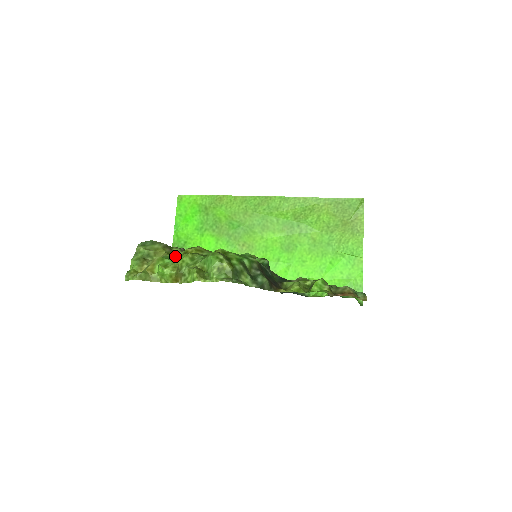
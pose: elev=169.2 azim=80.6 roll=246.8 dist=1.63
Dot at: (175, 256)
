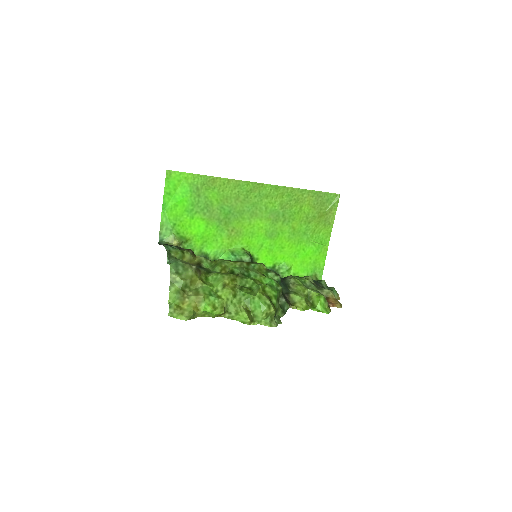
Dot at: (212, 286)
